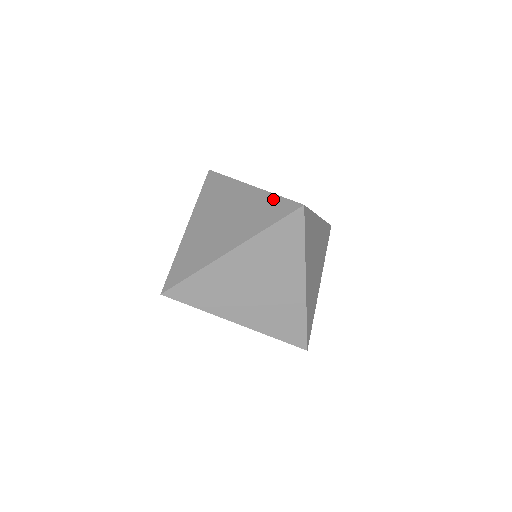
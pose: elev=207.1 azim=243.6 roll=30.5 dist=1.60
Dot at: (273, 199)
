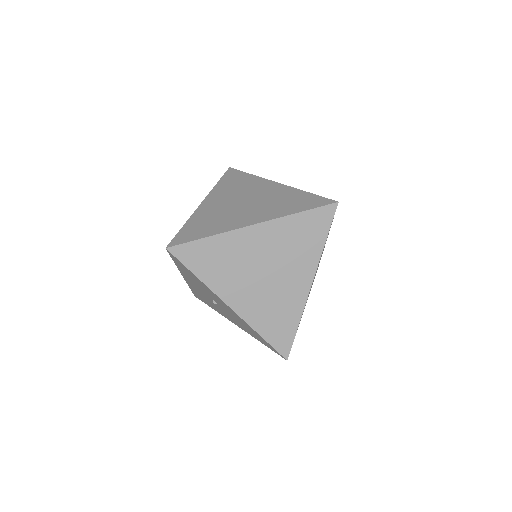
Dot at: (304, 194)
